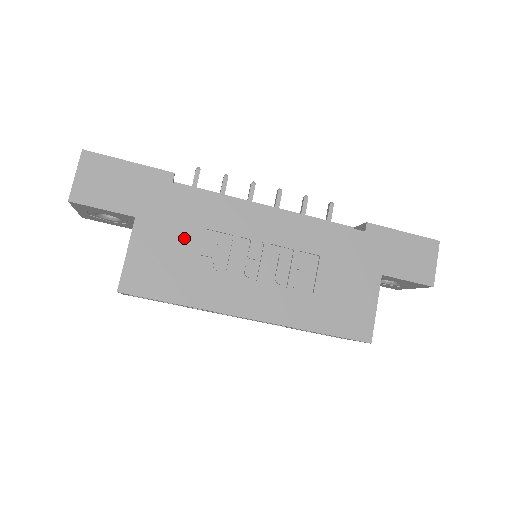
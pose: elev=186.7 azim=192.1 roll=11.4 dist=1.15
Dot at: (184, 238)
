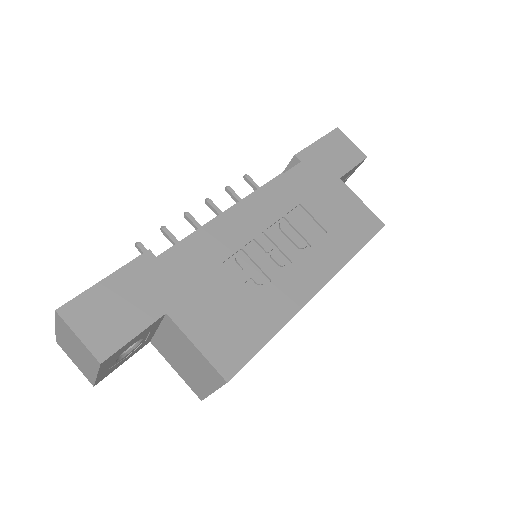
Dot at: (216, 288)
